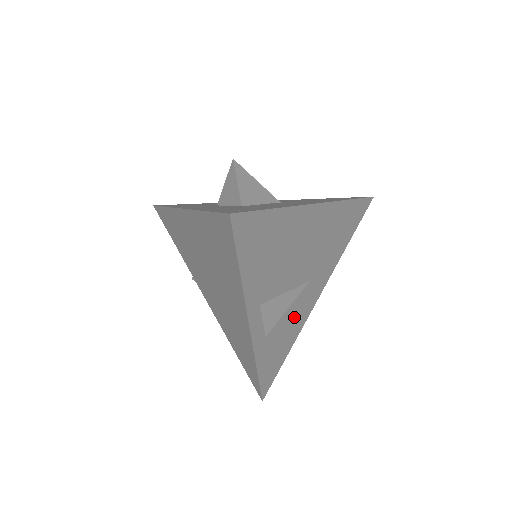
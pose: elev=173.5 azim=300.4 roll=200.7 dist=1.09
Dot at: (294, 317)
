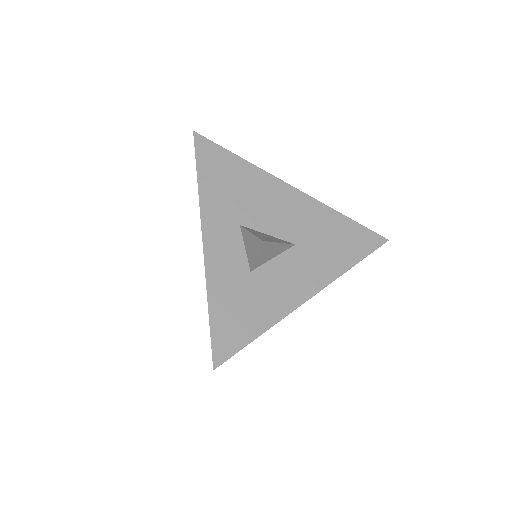
Dot at: occluded
